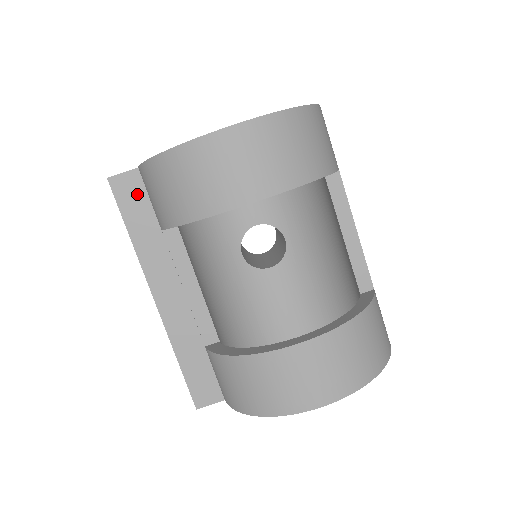
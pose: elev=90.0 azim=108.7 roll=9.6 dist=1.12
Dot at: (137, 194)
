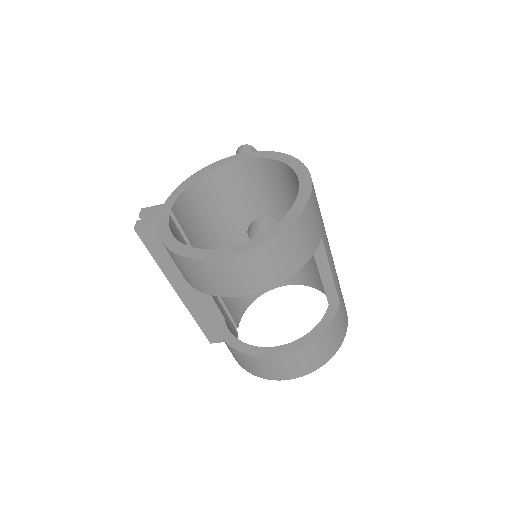
Dot at: (158, 239)
